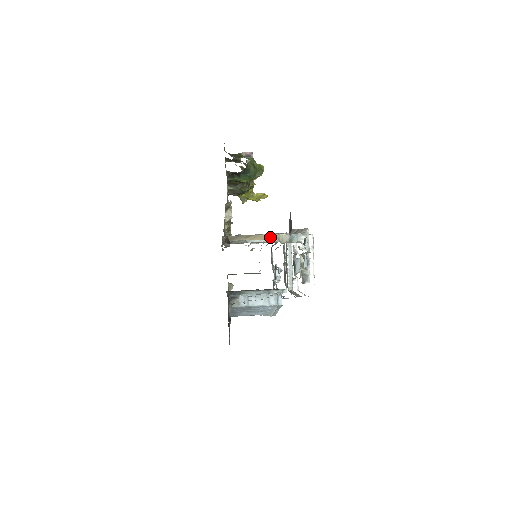
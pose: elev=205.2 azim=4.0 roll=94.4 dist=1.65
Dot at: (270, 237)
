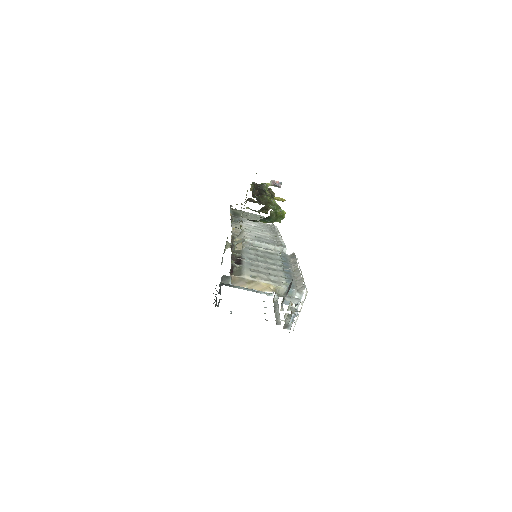
Dot at: (268, 289)
